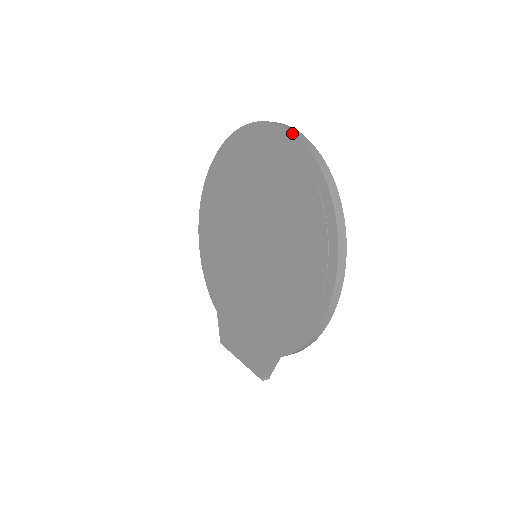
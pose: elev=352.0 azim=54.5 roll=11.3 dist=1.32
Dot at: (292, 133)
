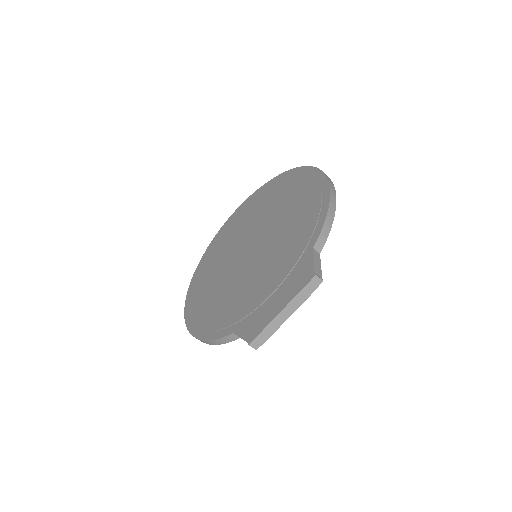
Dot at: (252, 194)
